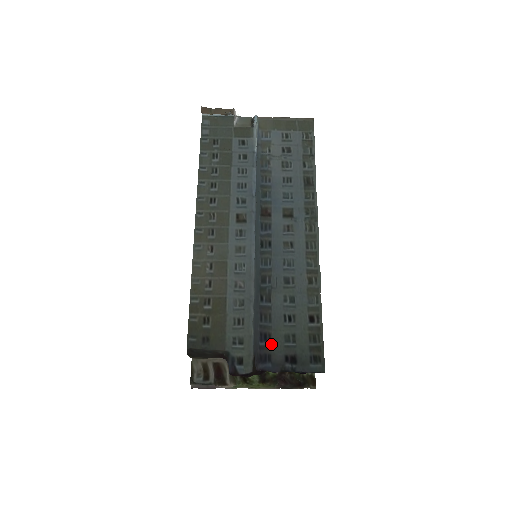
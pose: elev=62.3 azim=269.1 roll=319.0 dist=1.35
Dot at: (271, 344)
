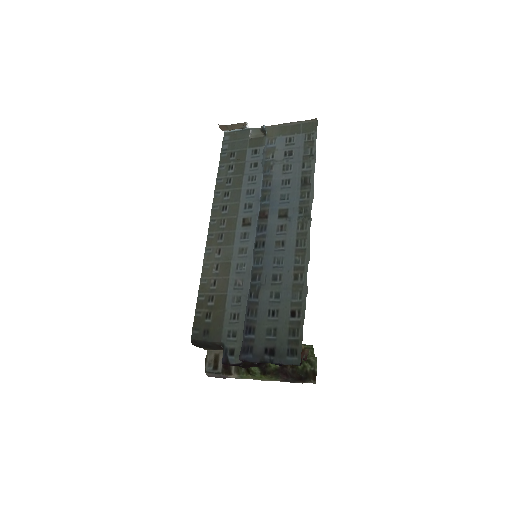
Dot at: (254, 337)
